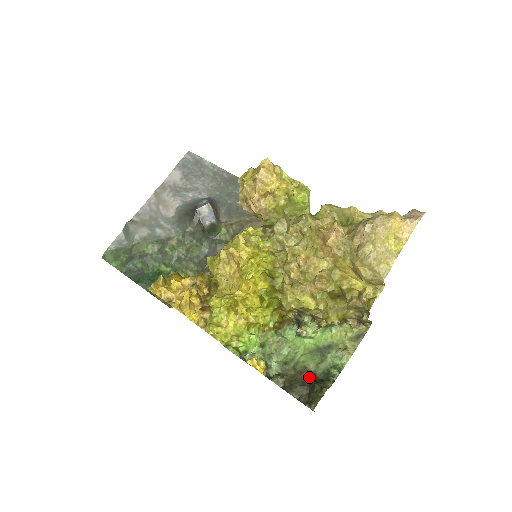
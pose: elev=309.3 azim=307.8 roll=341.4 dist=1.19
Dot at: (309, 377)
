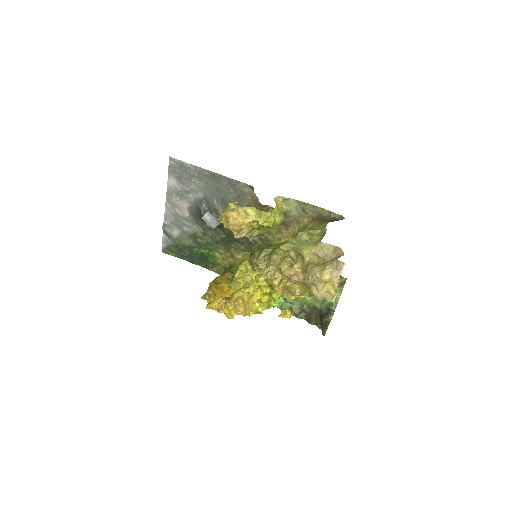
Dot at: (319, 312)
